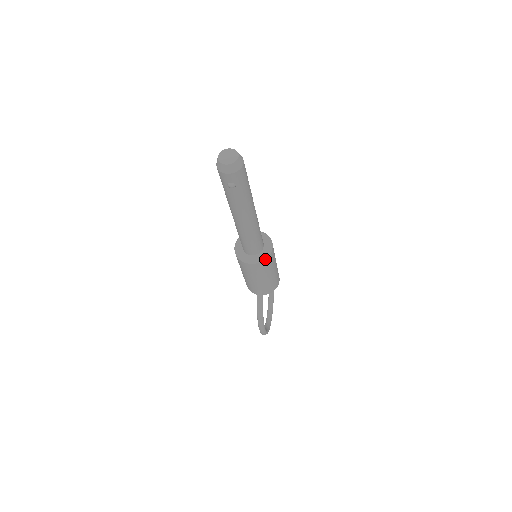
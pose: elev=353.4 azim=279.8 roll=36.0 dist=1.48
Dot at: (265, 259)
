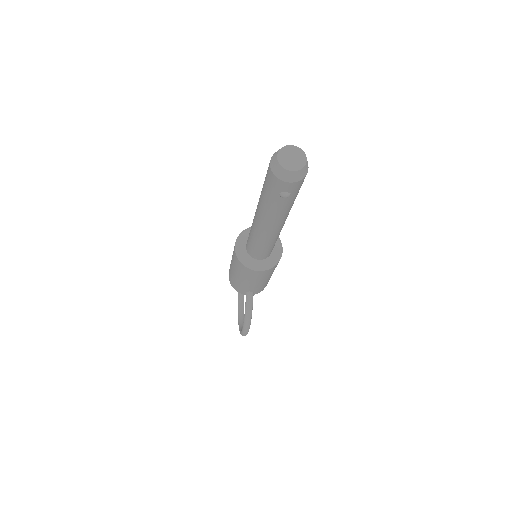
Dot at: (275, 265)
